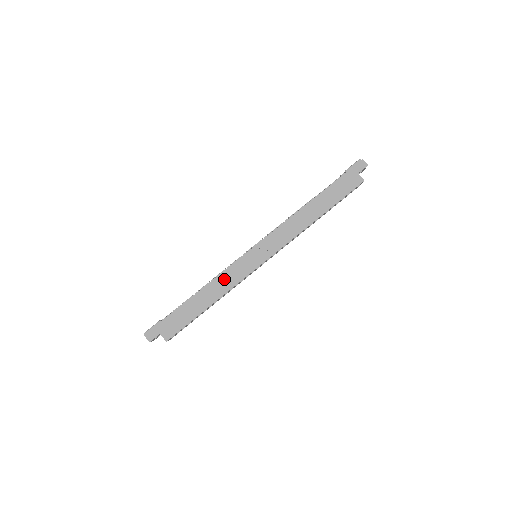
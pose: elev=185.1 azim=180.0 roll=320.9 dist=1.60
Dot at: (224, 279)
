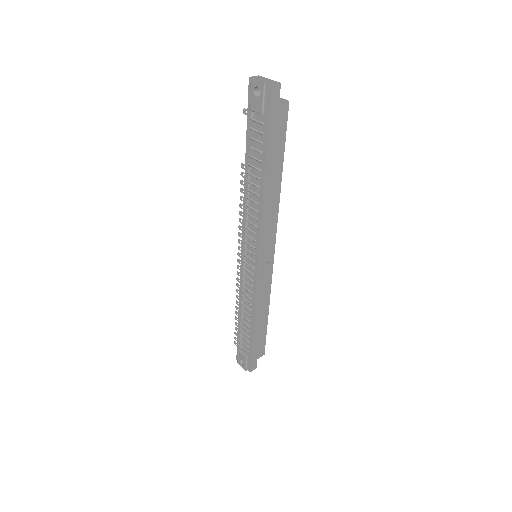
Dot at: (261, 298)
